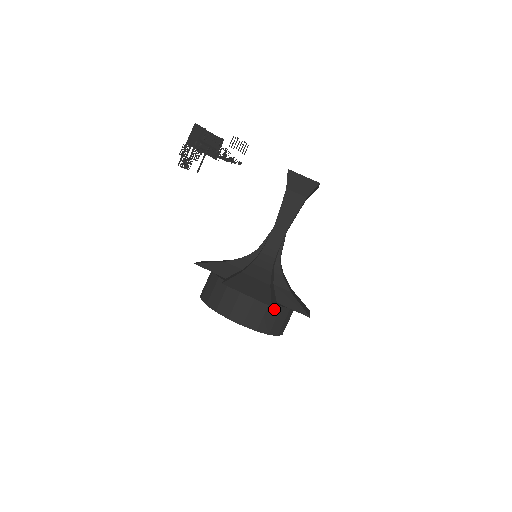
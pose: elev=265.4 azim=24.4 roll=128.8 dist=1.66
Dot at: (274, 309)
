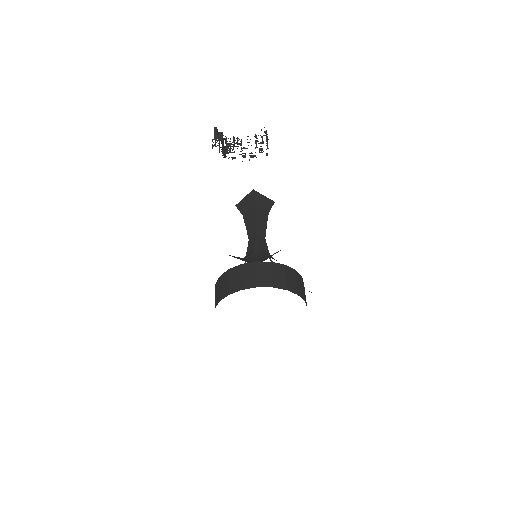
Dot at: (303, 284)
